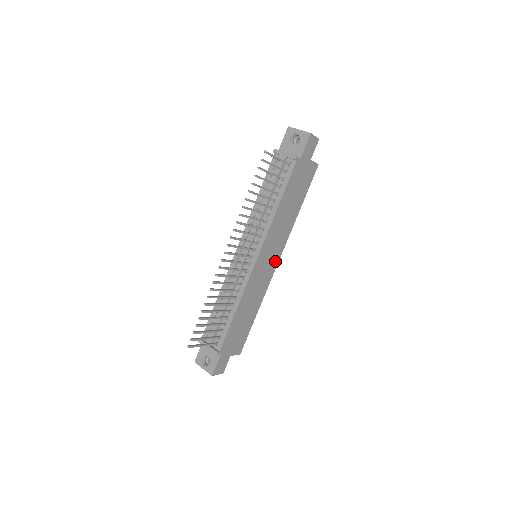
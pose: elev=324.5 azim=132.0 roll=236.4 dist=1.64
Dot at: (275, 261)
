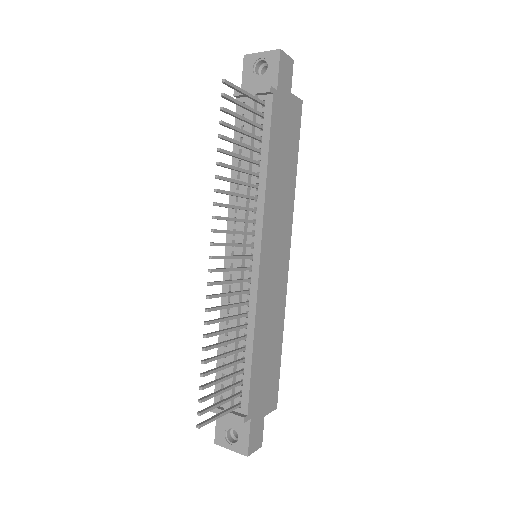
Dot at: (285, 256)
